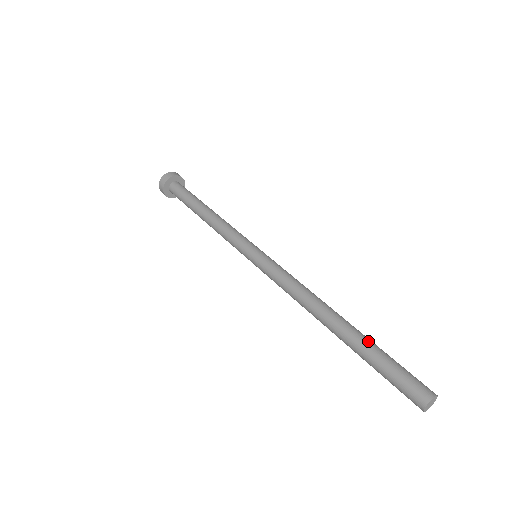
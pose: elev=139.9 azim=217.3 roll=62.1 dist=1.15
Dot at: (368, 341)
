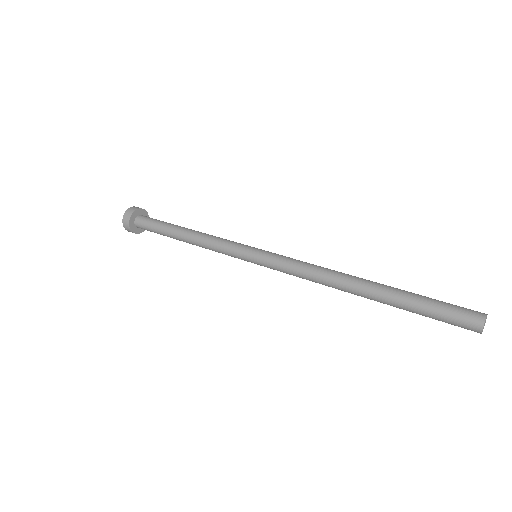
Dot at: (405, 291)
